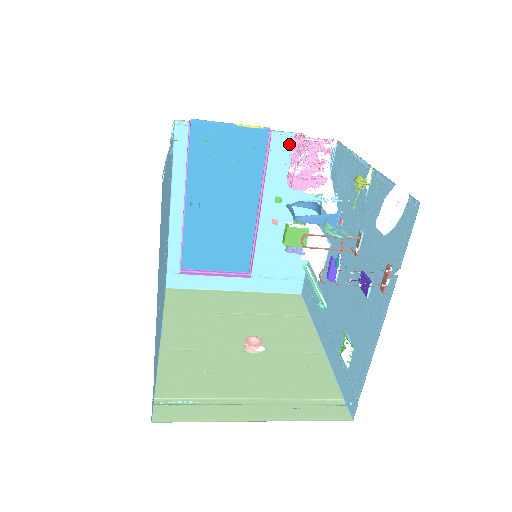
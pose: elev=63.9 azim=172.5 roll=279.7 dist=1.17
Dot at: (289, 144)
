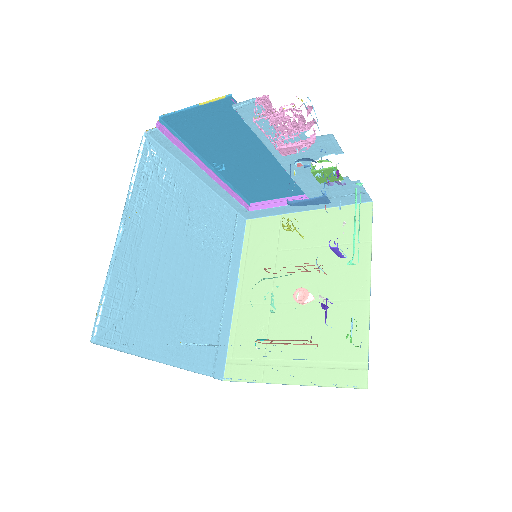
Dot at: (258, 108)
